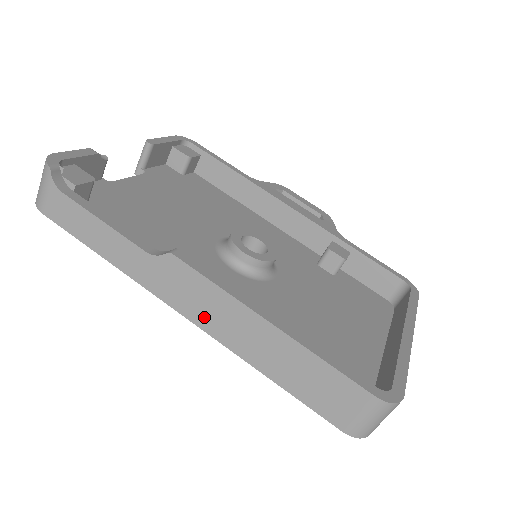
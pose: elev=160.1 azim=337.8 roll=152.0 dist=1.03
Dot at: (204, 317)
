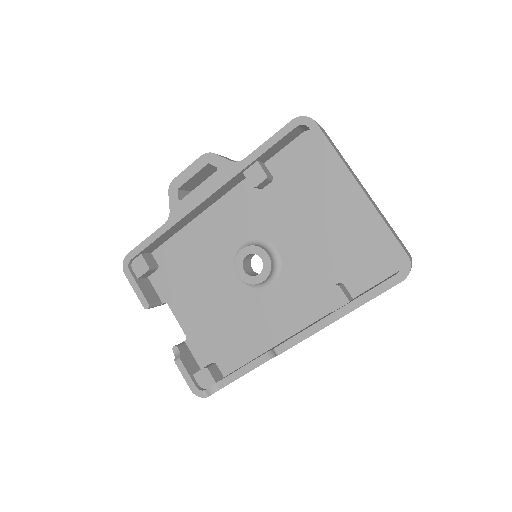
Dot at: occluded
